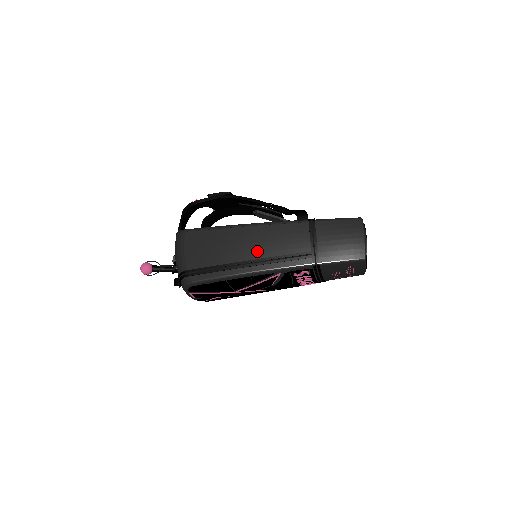
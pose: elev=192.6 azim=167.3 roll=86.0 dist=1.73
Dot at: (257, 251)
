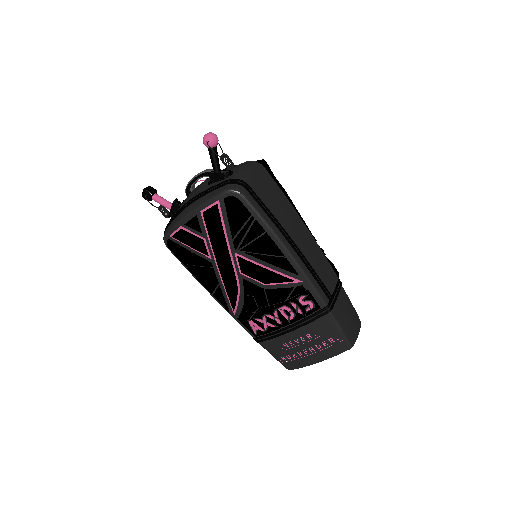
Dot at: (303, 247)
